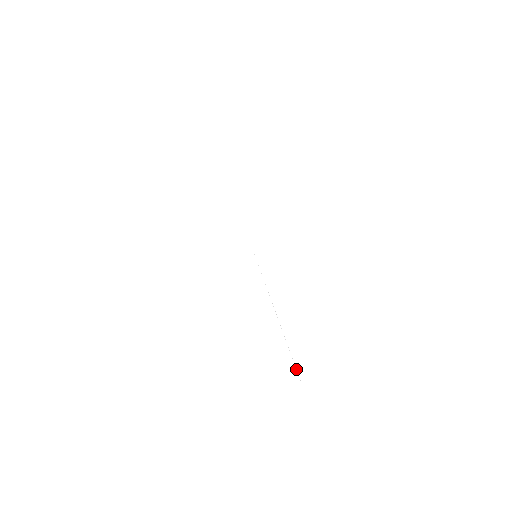
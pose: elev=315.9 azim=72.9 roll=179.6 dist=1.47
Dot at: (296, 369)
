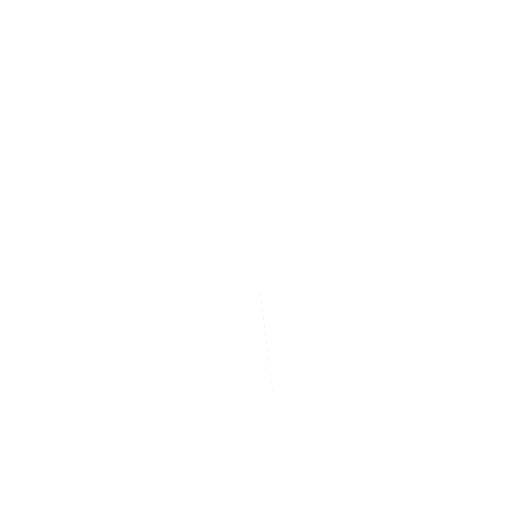
Dot at: occluded
